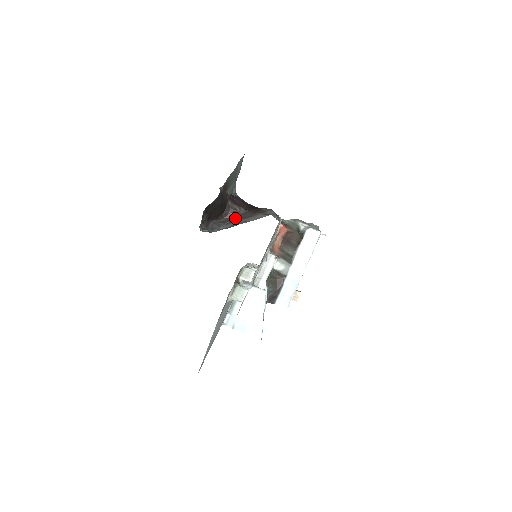
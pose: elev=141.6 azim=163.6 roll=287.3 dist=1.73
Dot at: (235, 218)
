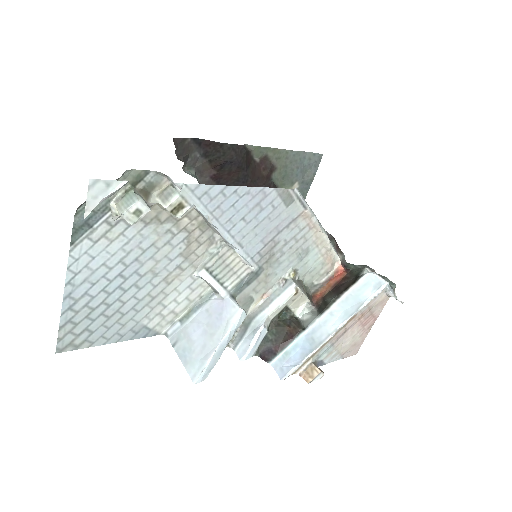
Dot at: occluded
